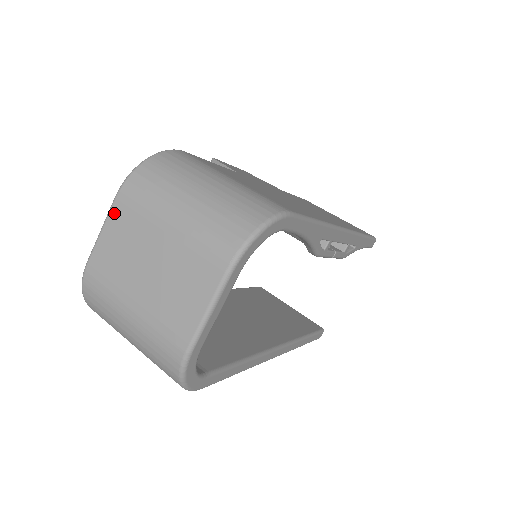
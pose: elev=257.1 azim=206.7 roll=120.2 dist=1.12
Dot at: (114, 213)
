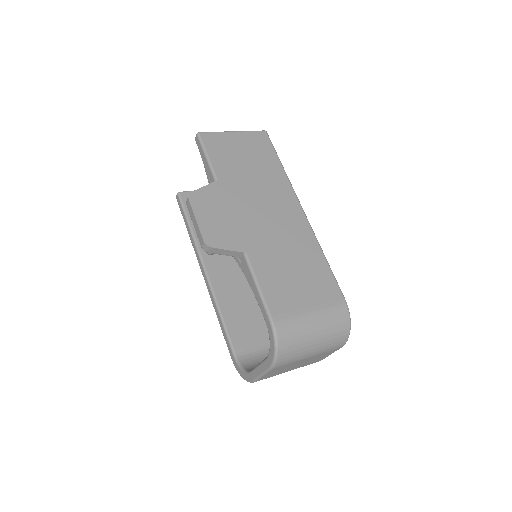
Dot at: (271, 371)
